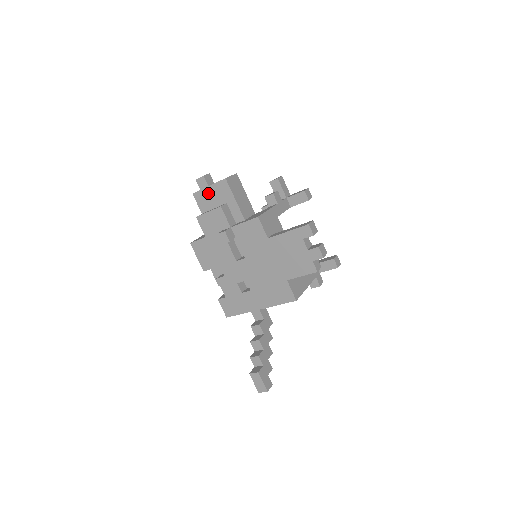
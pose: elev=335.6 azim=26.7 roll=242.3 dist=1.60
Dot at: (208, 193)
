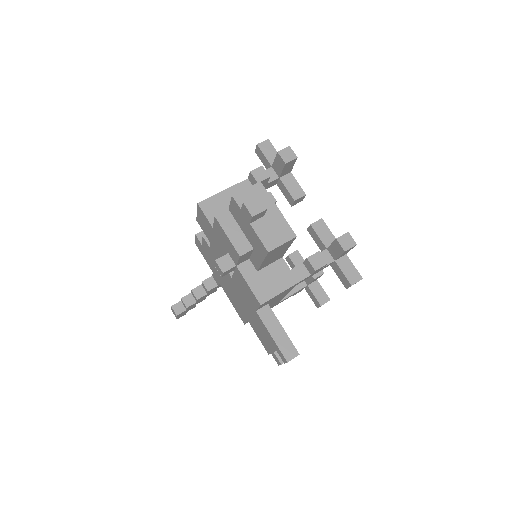
Dot at: (245, 222)
